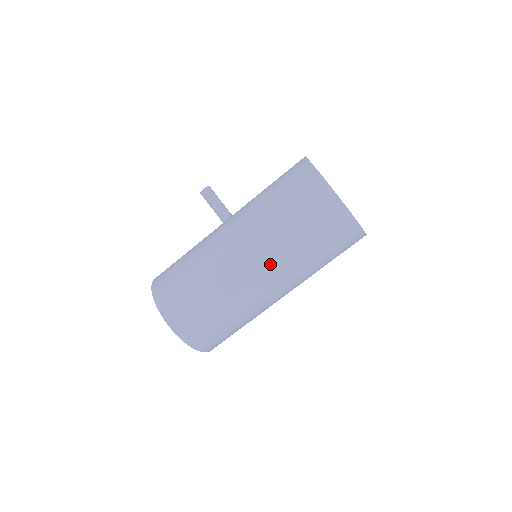
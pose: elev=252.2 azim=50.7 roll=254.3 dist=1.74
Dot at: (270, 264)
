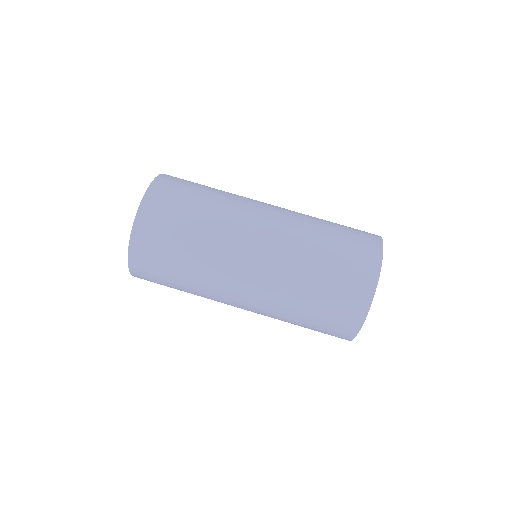
Dot at: (284, 217)
